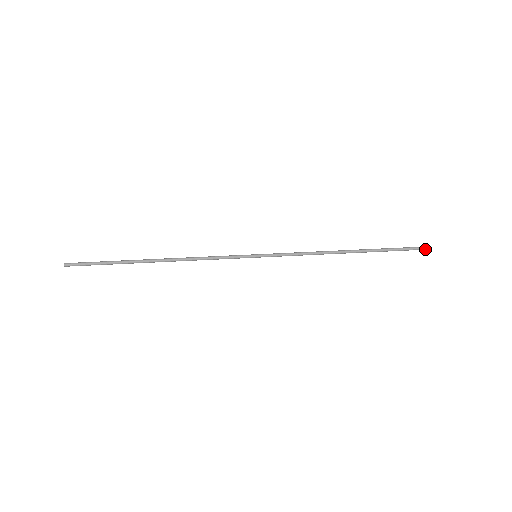
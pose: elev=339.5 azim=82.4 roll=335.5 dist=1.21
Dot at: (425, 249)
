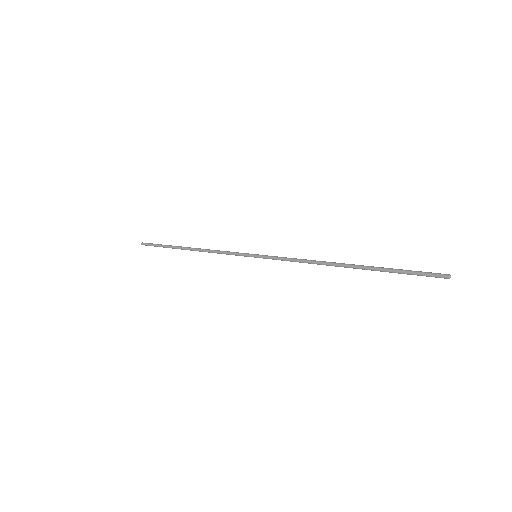
Dot at: (445, 278)
